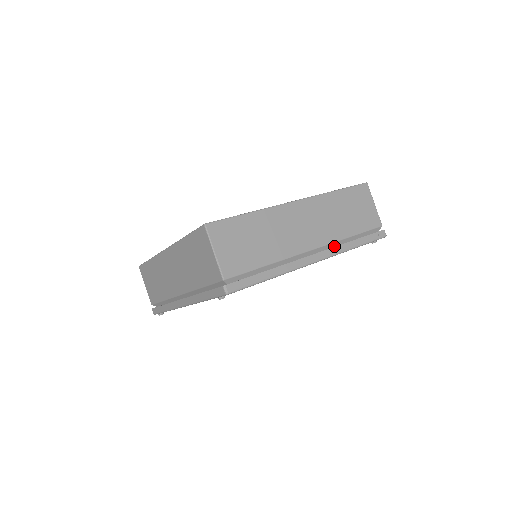
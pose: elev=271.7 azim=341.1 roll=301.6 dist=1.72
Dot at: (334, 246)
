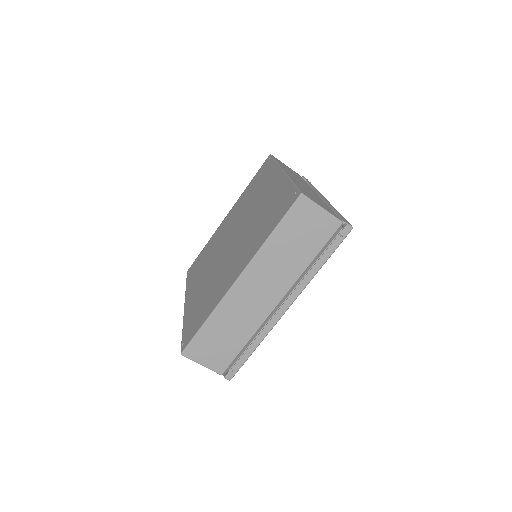
Dot at: (299, 280)
